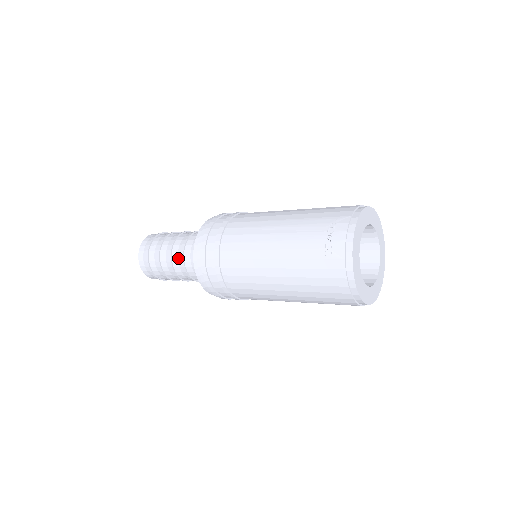
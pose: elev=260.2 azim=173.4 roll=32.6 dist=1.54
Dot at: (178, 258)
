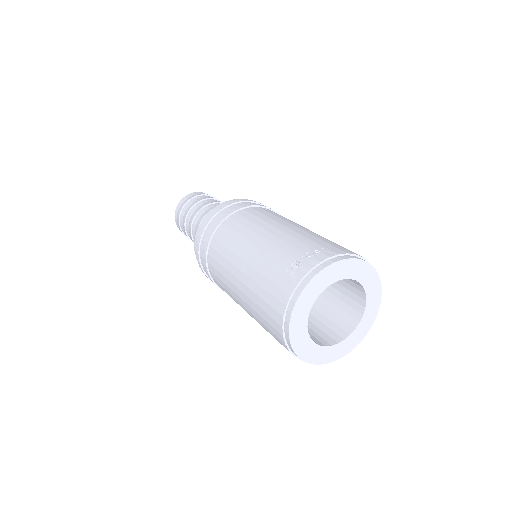
Dot at: (200, 217)
